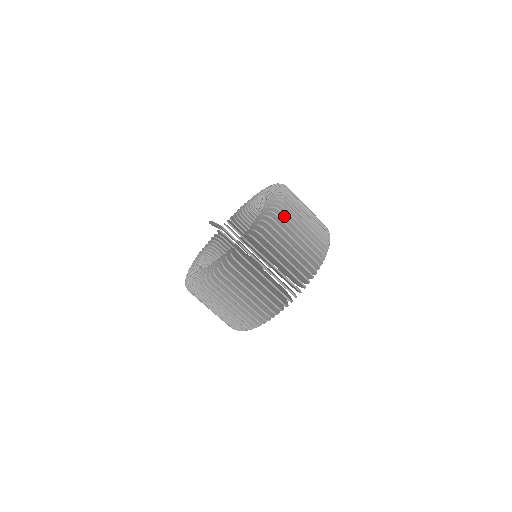
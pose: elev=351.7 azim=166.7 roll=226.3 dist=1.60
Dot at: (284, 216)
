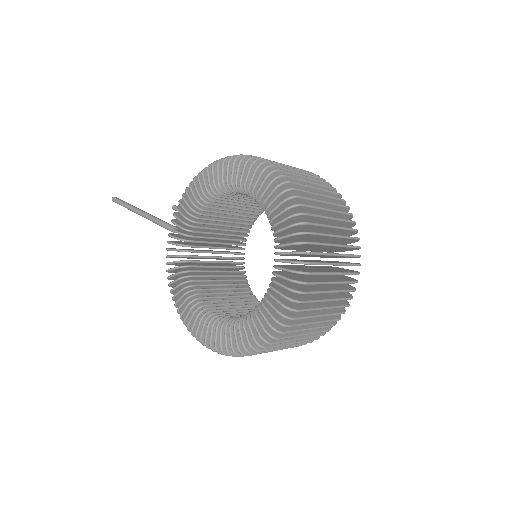
Dot at: (314, 226)
